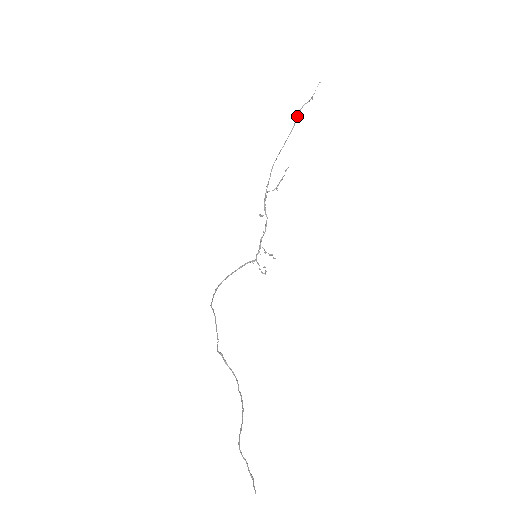
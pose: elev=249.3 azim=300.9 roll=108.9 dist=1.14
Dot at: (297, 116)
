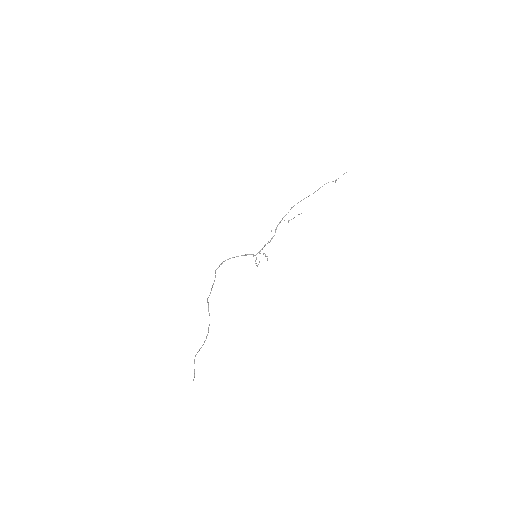
Dot at: (322, 186)
